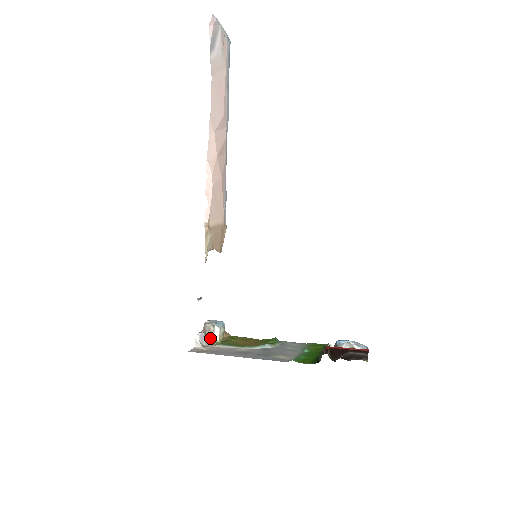
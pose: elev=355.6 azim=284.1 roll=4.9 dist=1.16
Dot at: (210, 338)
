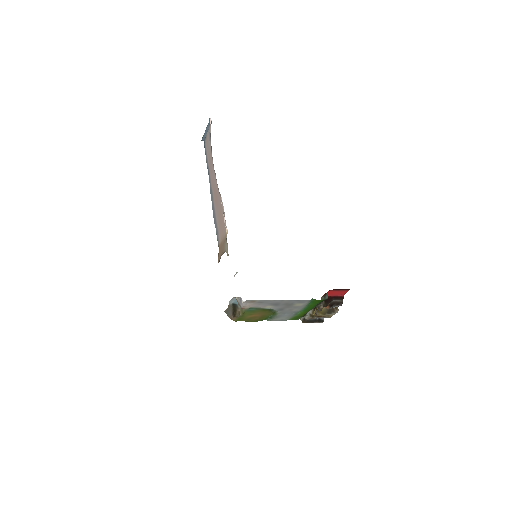
Dot at: occluded
